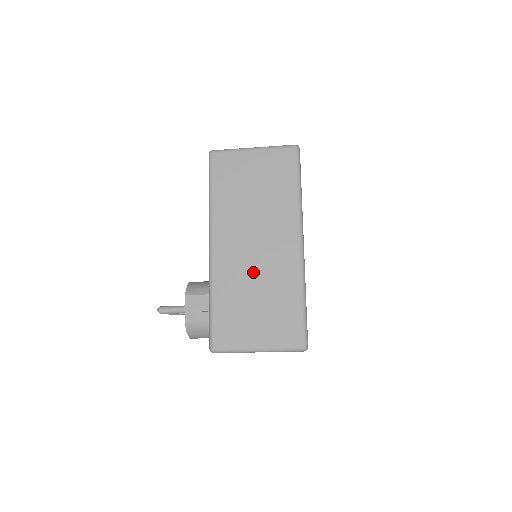
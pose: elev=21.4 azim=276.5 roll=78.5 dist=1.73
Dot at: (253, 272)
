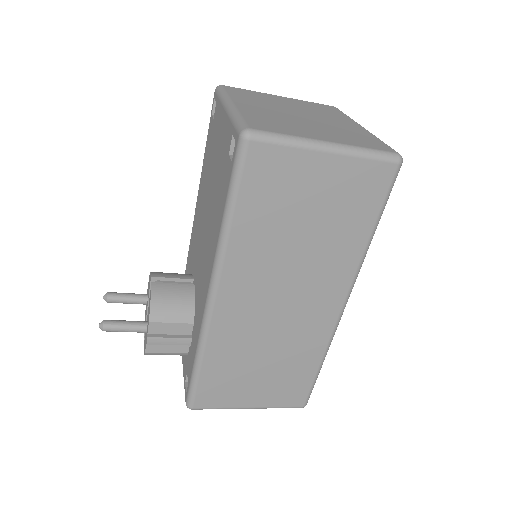
Dot at: (268, 334)
